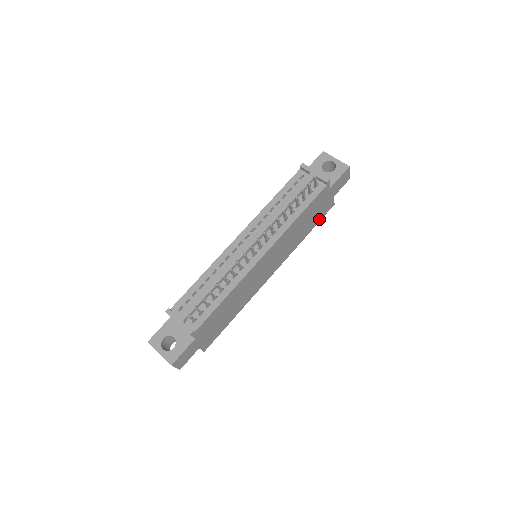
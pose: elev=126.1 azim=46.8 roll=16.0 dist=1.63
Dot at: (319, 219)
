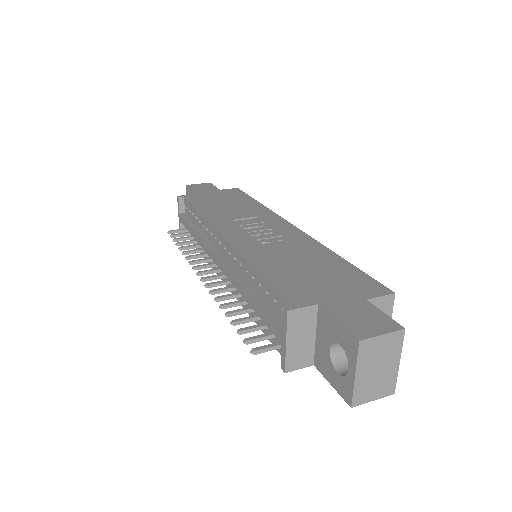
Dot at: occluded
